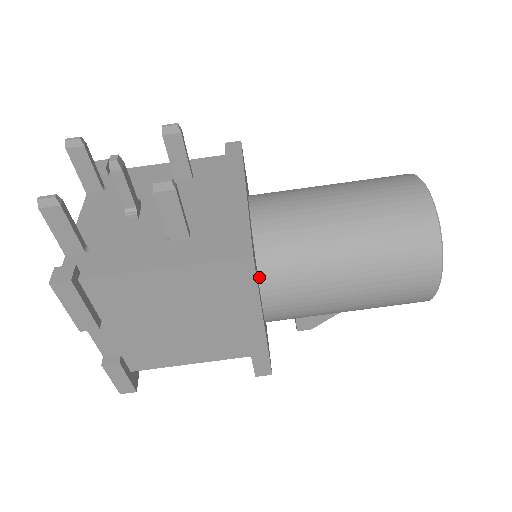
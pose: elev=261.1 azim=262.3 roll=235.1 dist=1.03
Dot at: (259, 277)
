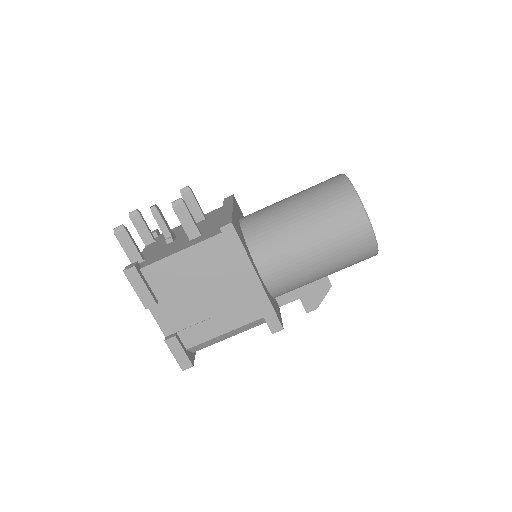
Dot at: (250, 252)
